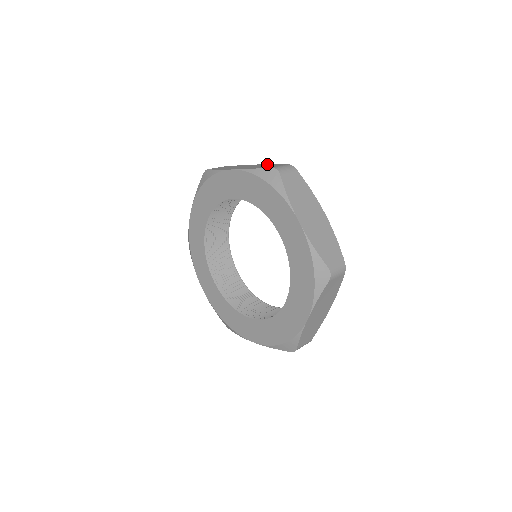
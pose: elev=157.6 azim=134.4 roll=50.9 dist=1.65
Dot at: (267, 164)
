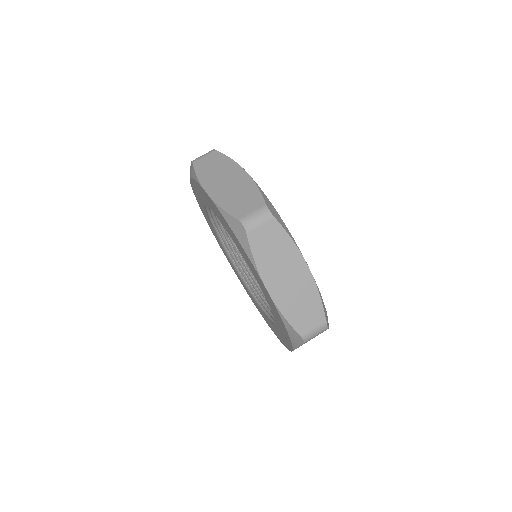
Dot at: (250, 182)
